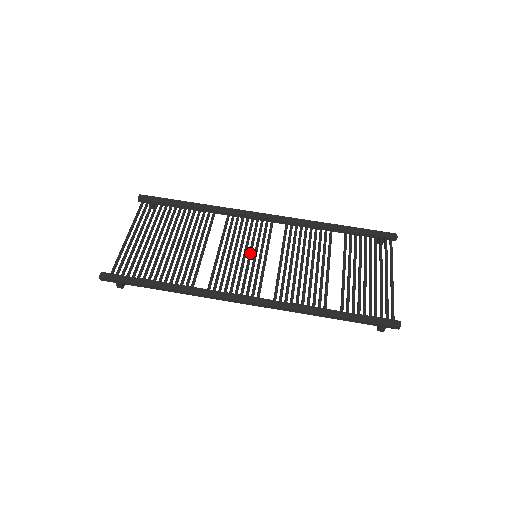
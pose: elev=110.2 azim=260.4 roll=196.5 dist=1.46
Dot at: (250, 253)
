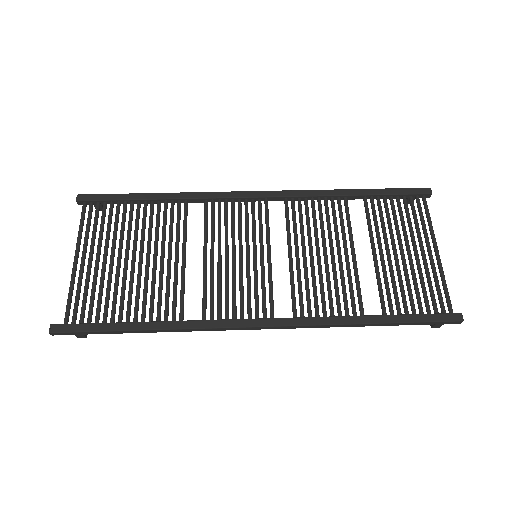
Dot at: (247, 254)
